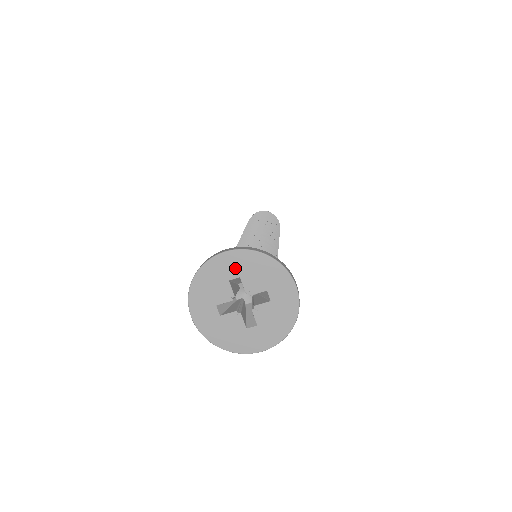
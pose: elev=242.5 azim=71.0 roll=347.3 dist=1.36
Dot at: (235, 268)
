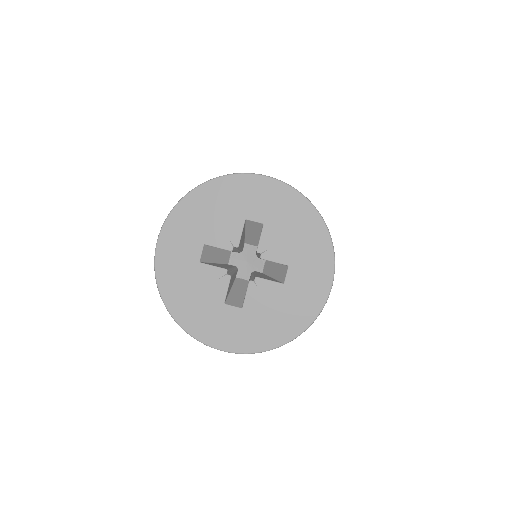
Dot at: (265, 207)
